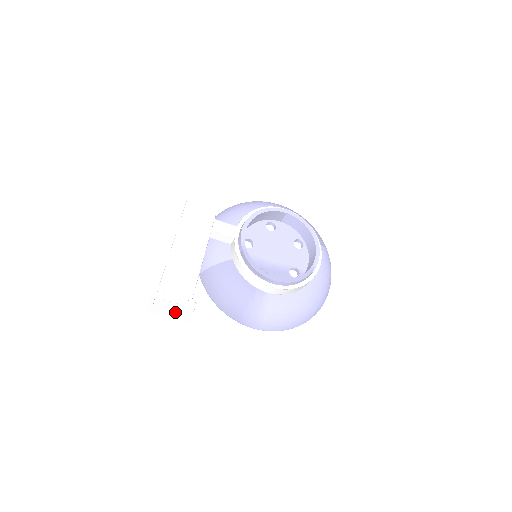
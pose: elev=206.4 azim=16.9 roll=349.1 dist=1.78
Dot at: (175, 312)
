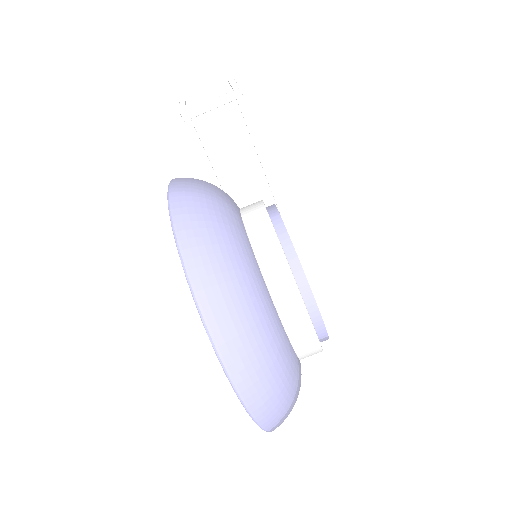
Dot at: (204, 98)
